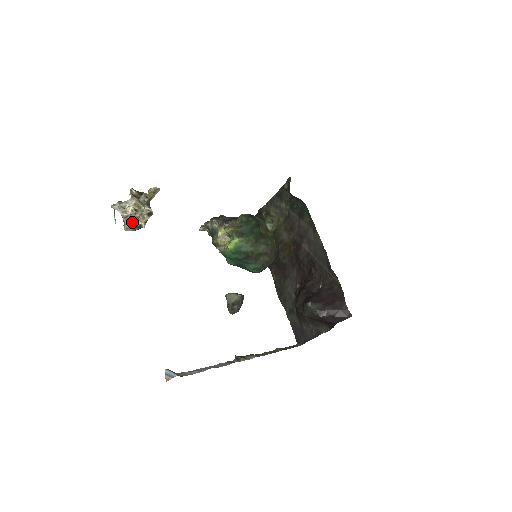
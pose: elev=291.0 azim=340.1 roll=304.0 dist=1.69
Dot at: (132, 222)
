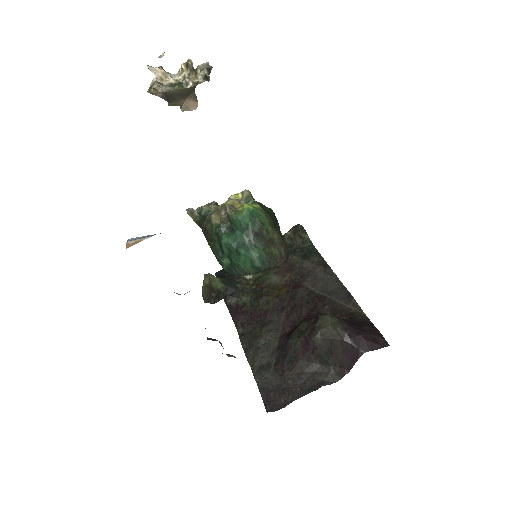
Dot at: (170, 84)
